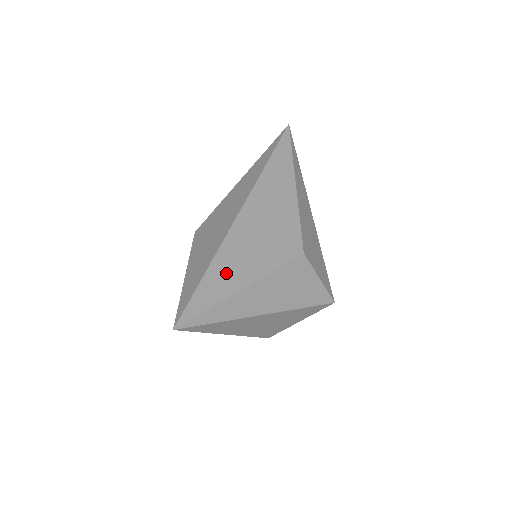
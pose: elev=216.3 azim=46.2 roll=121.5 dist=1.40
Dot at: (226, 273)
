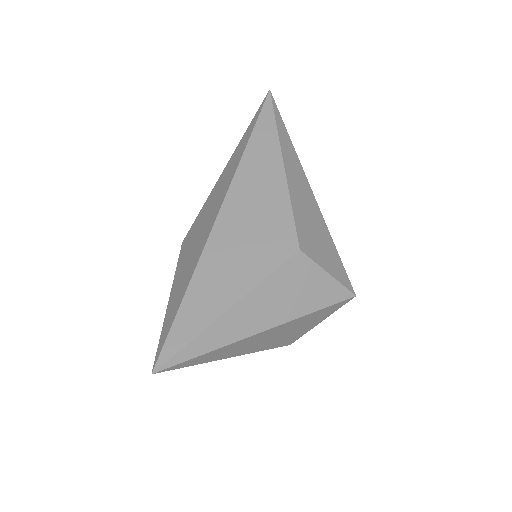
Dot at: (207, 293)
